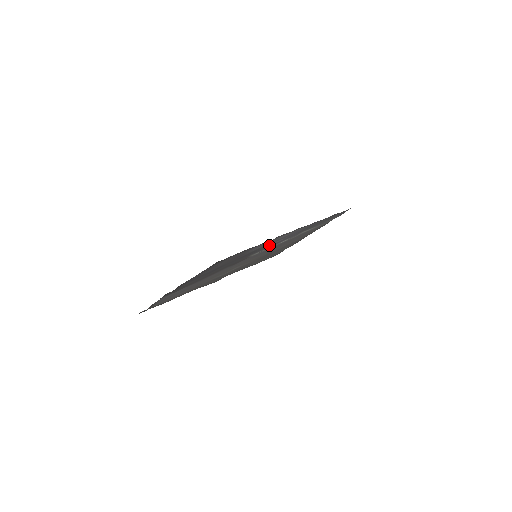
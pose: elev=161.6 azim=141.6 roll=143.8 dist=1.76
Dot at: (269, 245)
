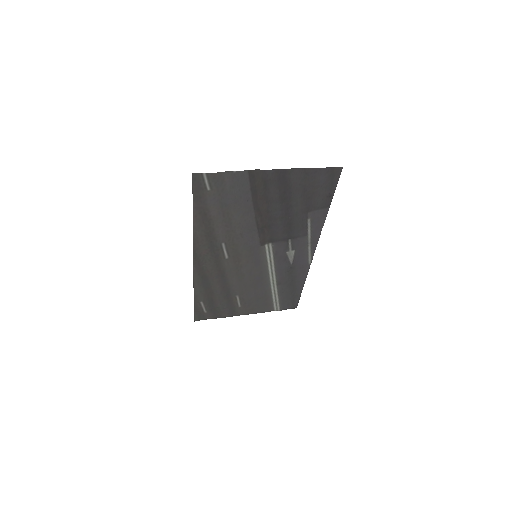
Dot at: (289, 245)
